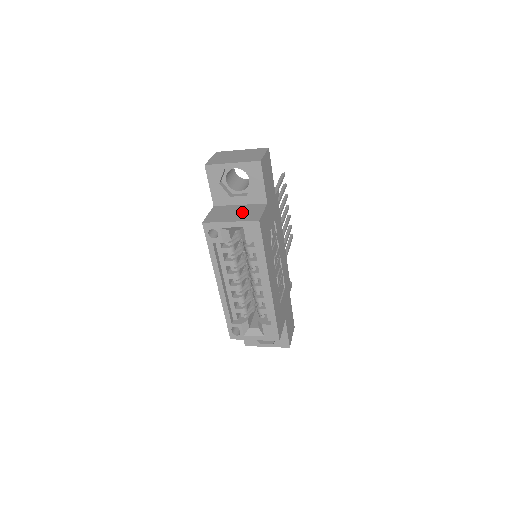
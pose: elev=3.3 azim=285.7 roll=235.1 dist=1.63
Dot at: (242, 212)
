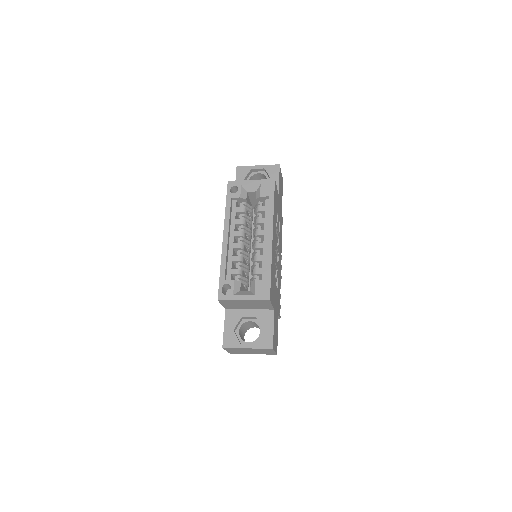
Dot at: occluded
